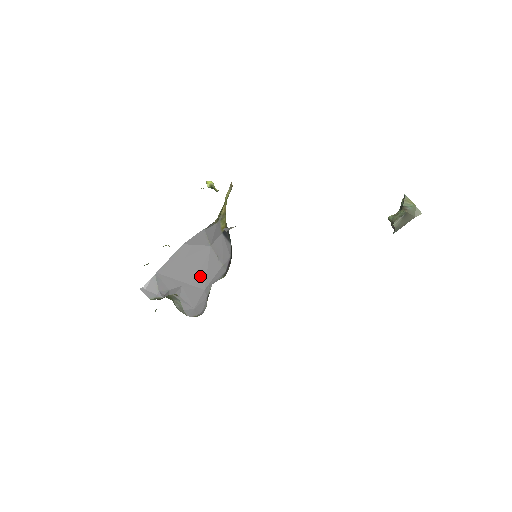
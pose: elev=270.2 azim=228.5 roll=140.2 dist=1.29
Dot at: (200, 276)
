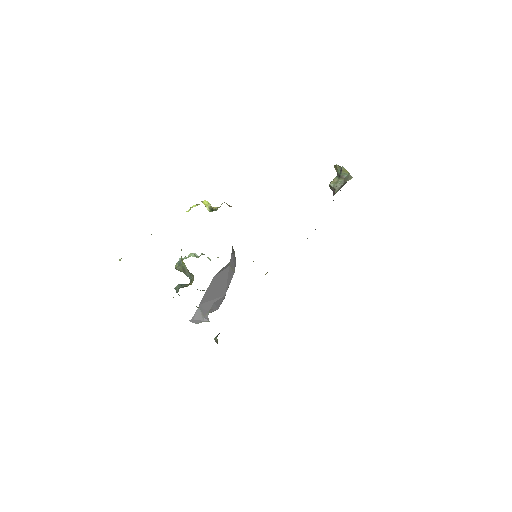
Dot at: (223, 289)
